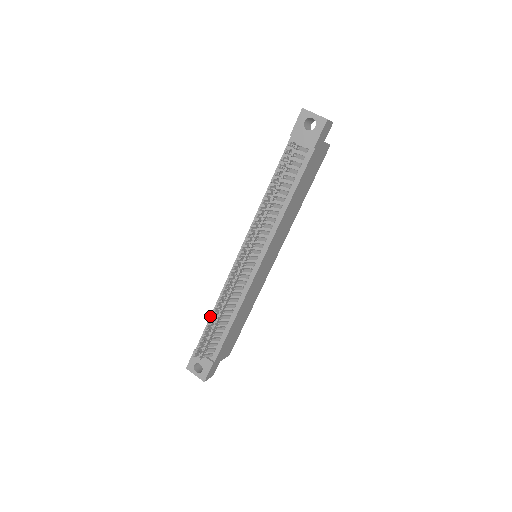
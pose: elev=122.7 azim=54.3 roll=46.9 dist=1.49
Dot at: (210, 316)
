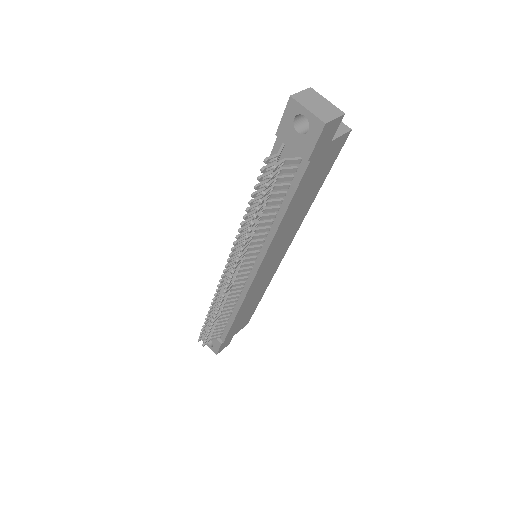
Dot at: occluded
